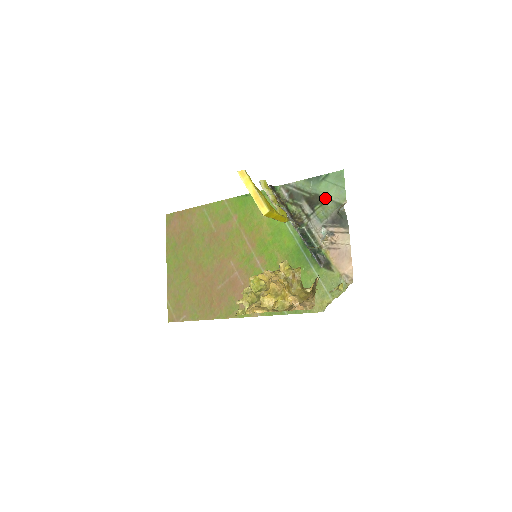
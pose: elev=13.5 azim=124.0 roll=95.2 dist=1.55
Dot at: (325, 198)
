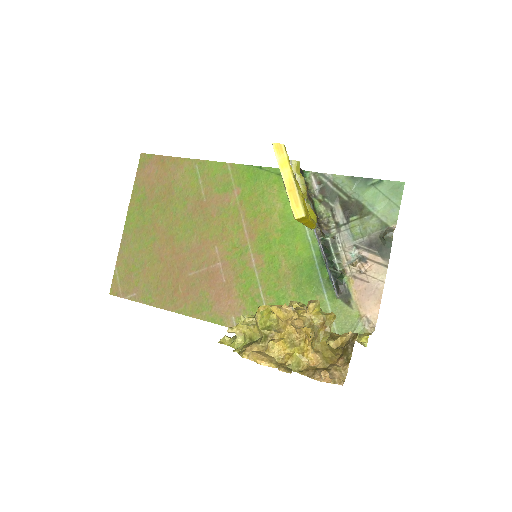
Dot at: (368, 210)
